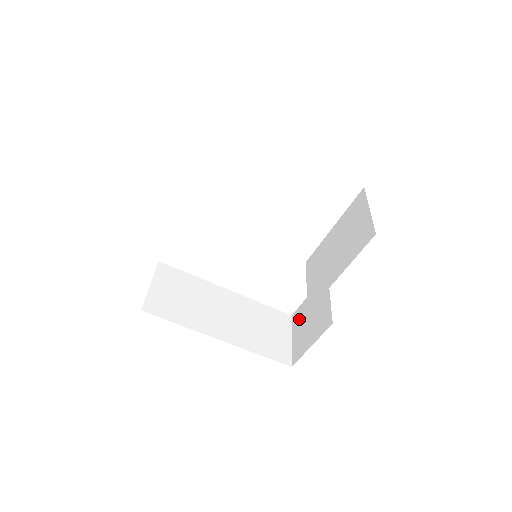
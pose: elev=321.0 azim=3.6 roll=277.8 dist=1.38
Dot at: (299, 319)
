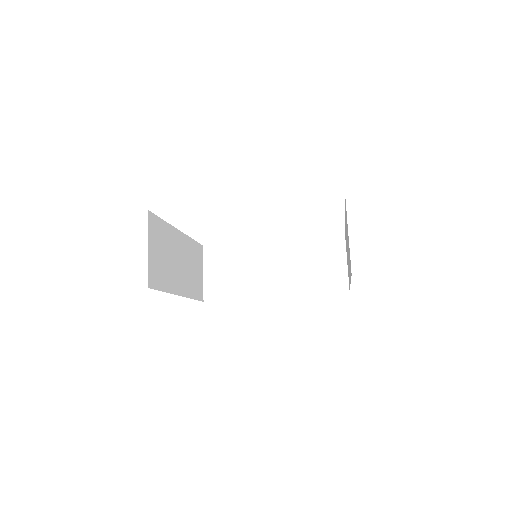
Dot at: (216, 259)
